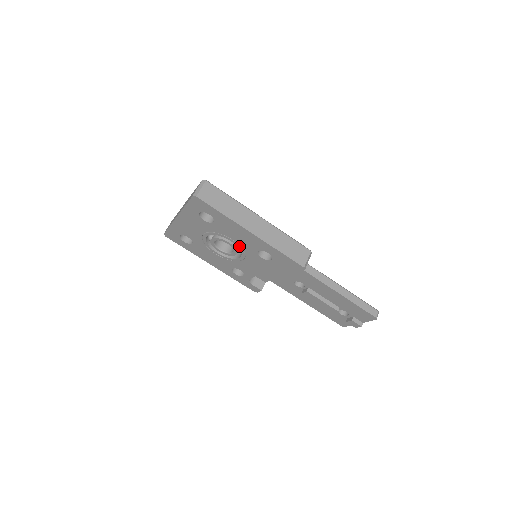
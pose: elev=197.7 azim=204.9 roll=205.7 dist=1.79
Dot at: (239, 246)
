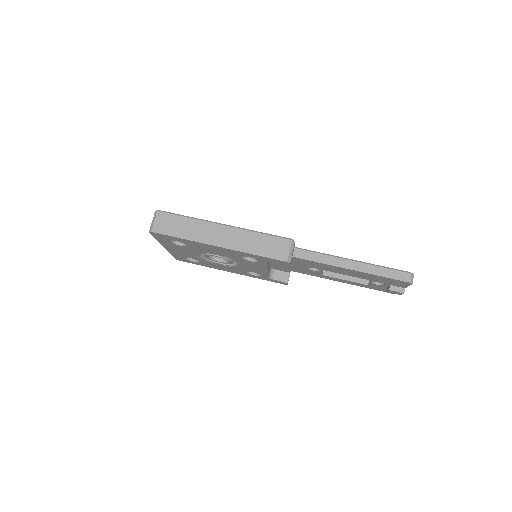
Dot at: occluded
